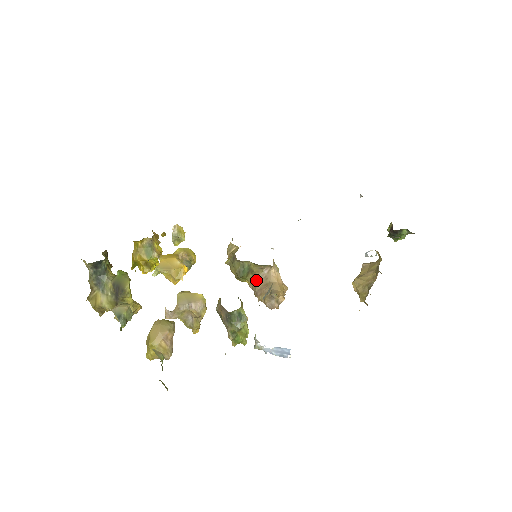
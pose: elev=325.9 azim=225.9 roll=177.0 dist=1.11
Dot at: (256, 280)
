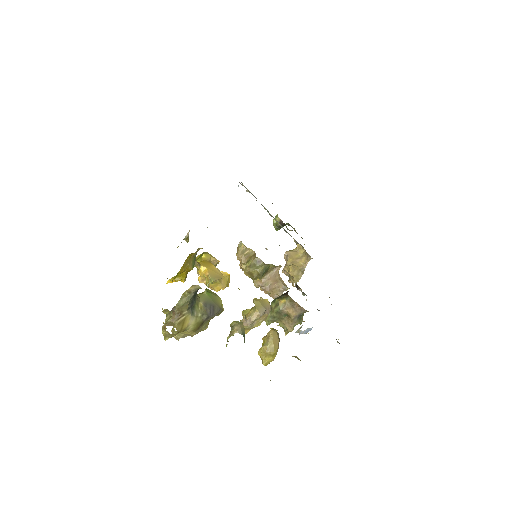
Dot at: (267, 278)
